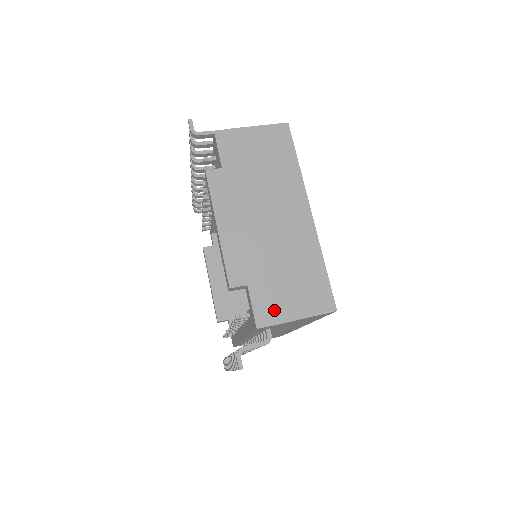
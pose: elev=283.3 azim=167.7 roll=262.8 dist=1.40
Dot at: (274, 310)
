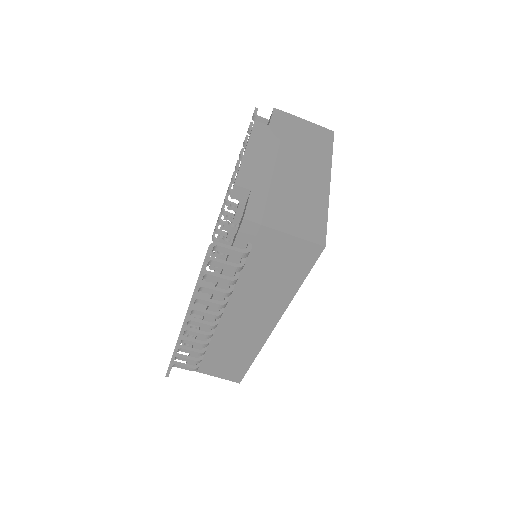
Dot at: (266, 216)
